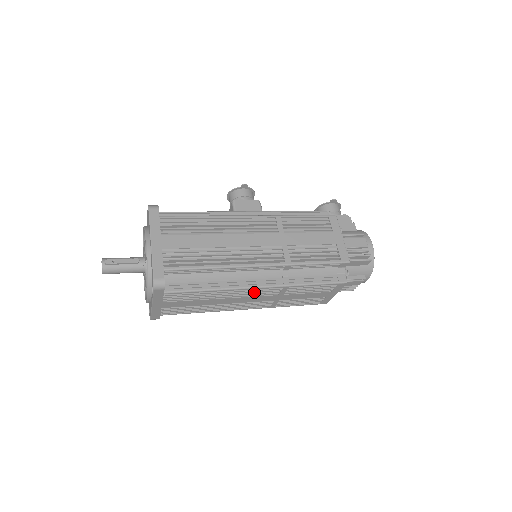
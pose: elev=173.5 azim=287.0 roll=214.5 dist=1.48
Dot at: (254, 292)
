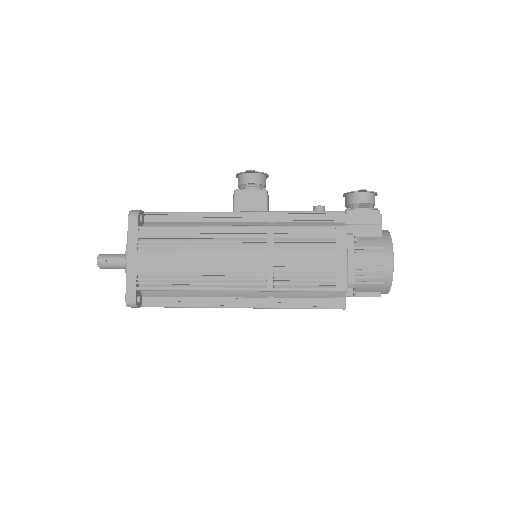
Dot at: occluded
